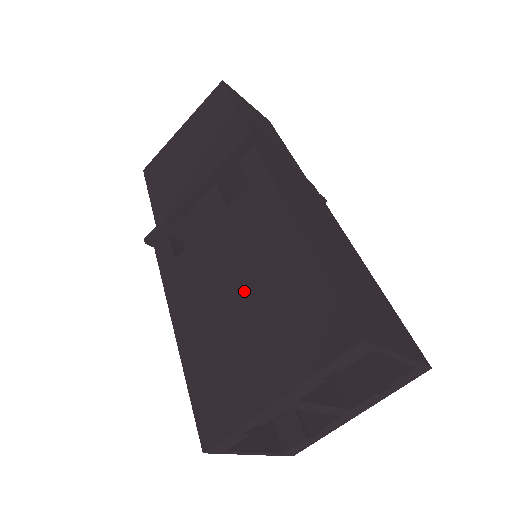
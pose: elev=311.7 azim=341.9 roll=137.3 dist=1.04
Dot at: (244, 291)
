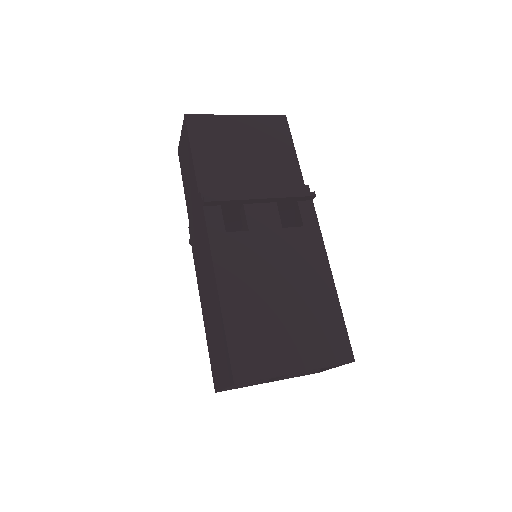
Dot at: (287, 295)
